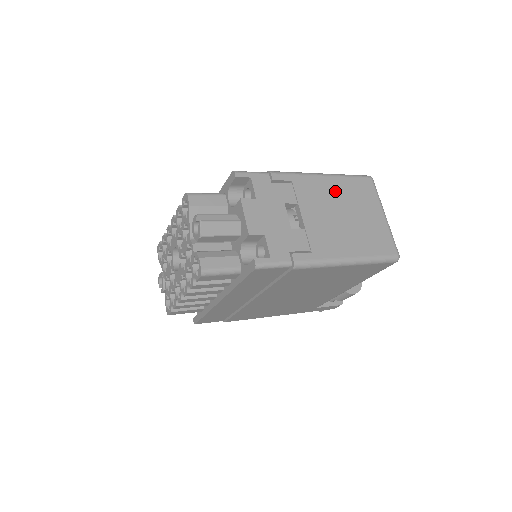
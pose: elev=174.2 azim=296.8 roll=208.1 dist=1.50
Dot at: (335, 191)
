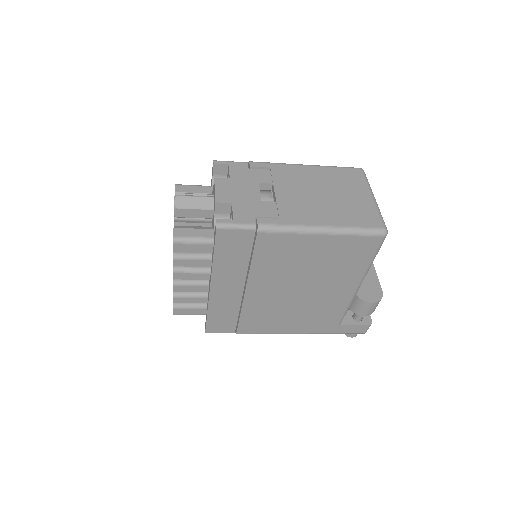
Dot at: (316, 176)
